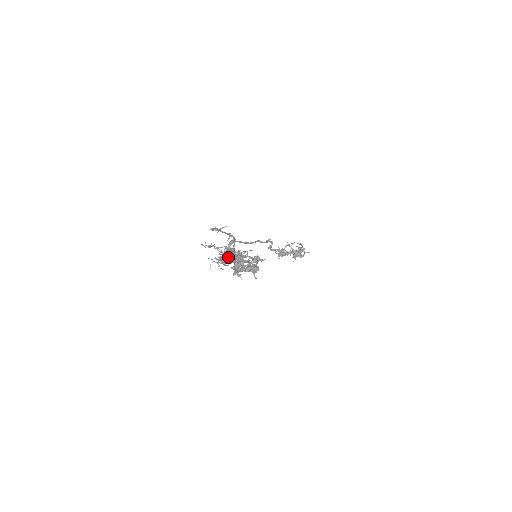
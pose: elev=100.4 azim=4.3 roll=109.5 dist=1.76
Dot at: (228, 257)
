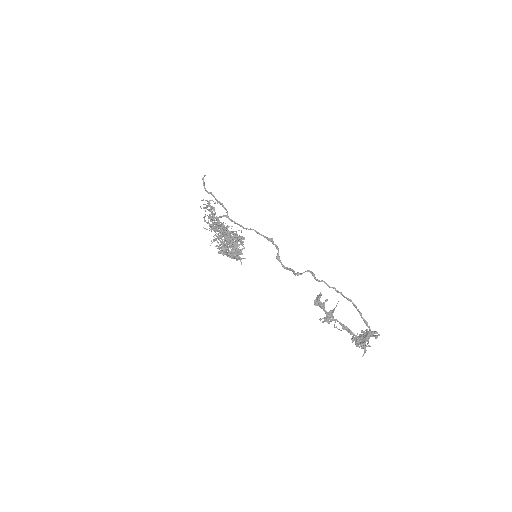
Dot at: (222, 236)
